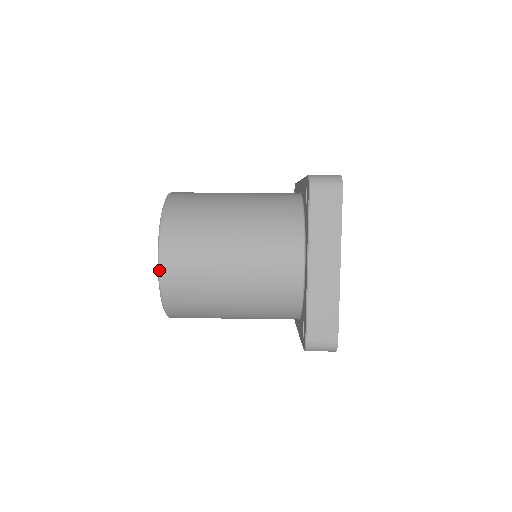
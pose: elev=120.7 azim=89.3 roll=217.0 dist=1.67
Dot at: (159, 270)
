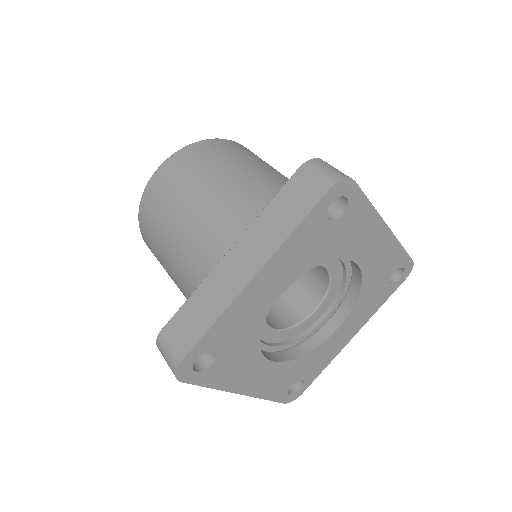
Dot at: (152, 176)
